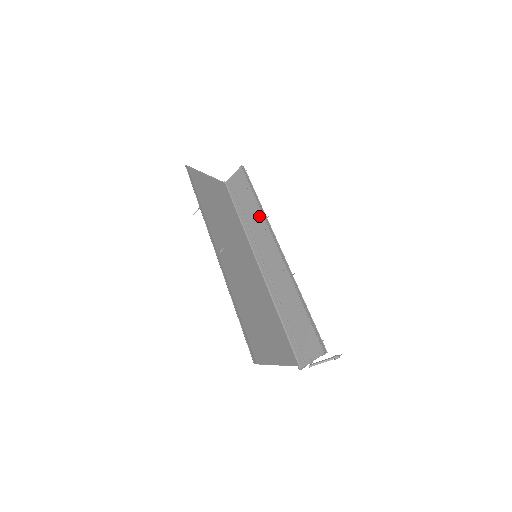
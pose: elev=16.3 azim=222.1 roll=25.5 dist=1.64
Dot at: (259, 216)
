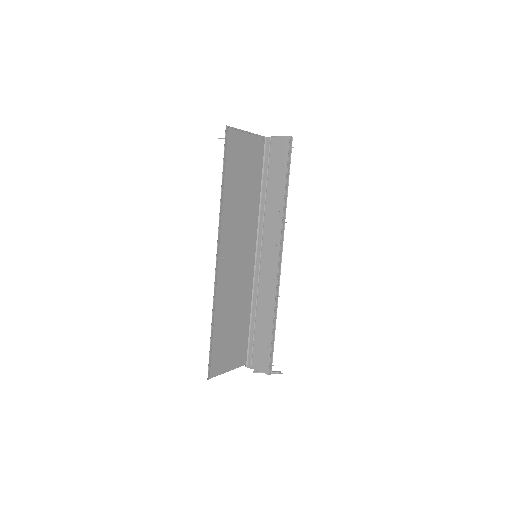
Dot at: (279, 213)
